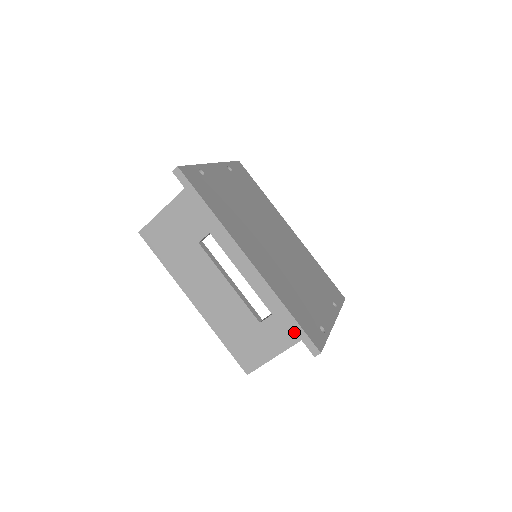
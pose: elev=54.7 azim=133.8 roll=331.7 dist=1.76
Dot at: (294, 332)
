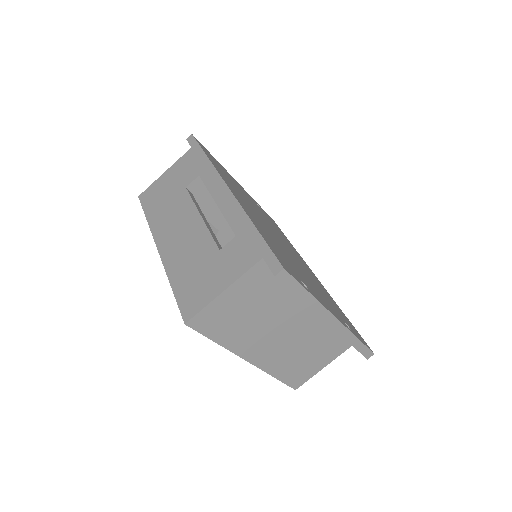
Dot at: (256, 250)
